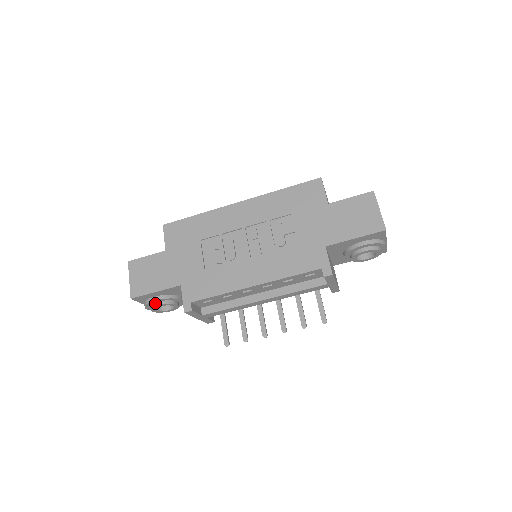
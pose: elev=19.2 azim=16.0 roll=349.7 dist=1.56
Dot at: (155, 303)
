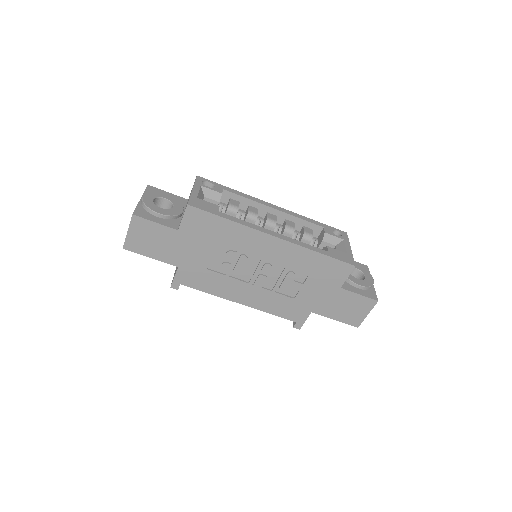
Dot at: occluded
